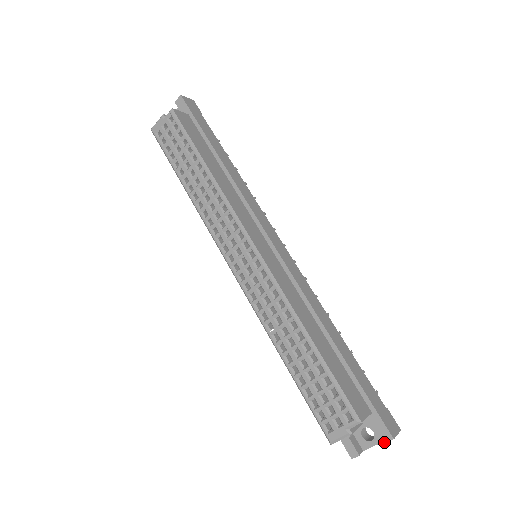
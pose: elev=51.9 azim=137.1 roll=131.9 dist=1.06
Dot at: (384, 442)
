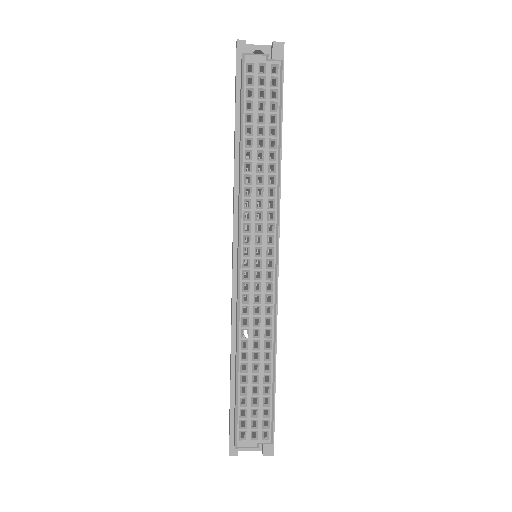
Dot at: (265, 455)
